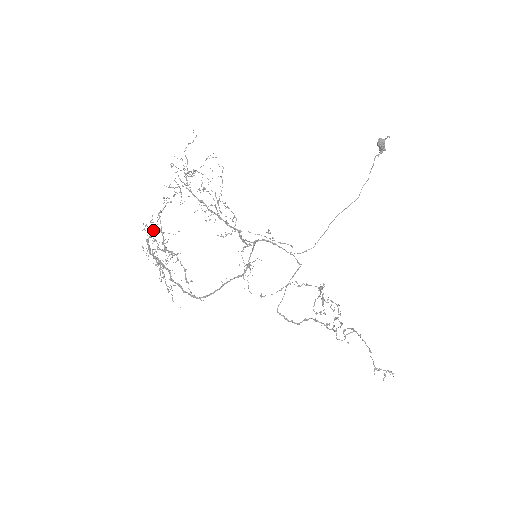
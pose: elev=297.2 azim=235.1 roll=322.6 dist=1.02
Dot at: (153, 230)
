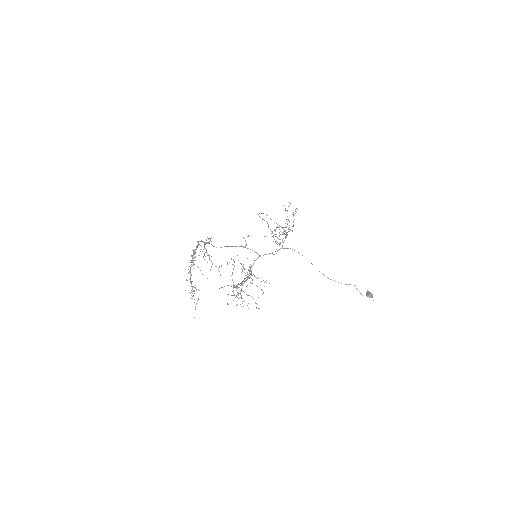
Dot at: (196, 290)
